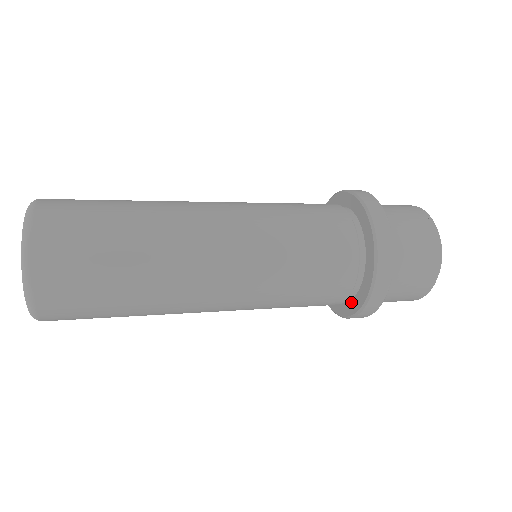
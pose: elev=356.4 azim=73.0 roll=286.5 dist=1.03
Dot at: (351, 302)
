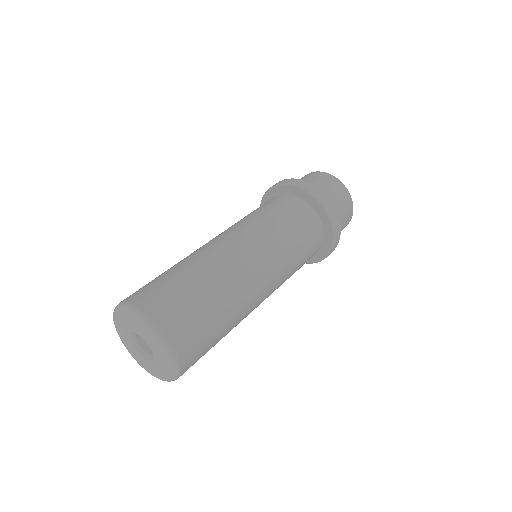
Dot at: (321, 248)
